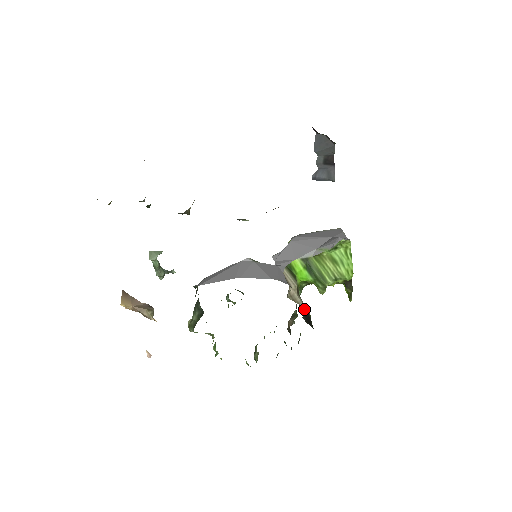
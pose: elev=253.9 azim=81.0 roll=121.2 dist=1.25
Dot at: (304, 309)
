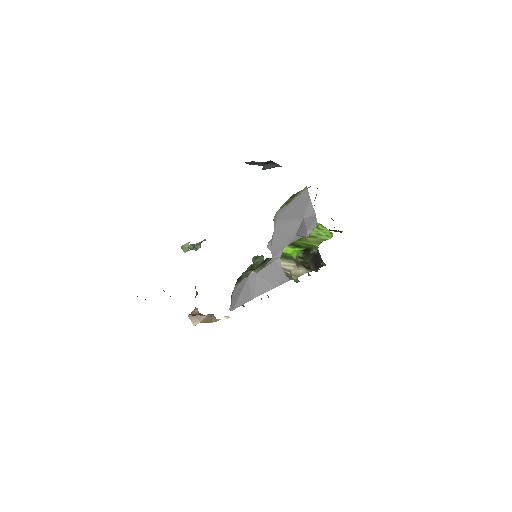
Dot at: (310, 256)
